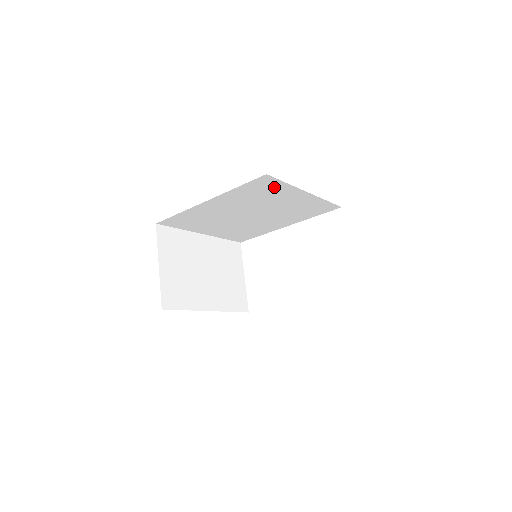
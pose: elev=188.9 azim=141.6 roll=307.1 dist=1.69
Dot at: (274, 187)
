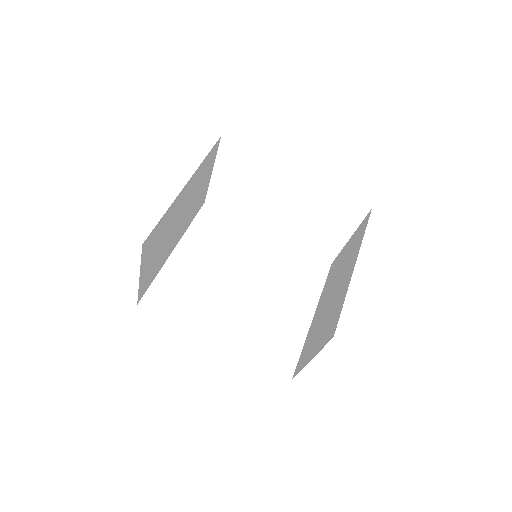
Dot at: occluded
